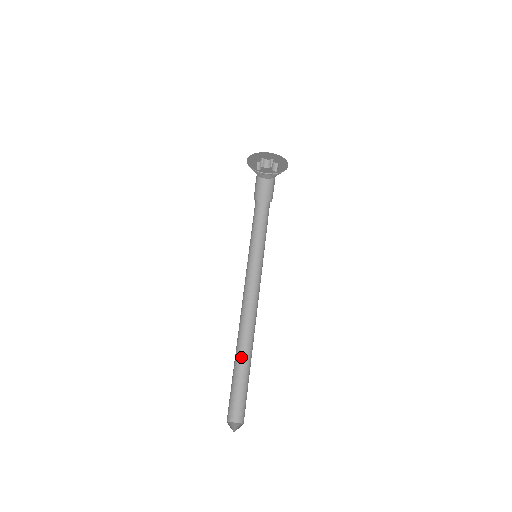
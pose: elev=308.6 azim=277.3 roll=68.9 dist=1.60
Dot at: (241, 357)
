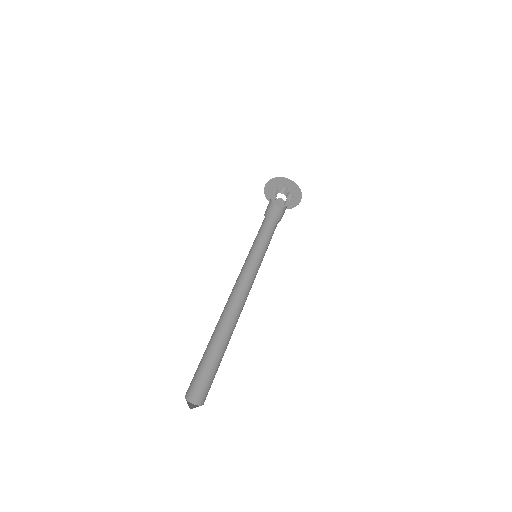
Dot at: (217, 340)
